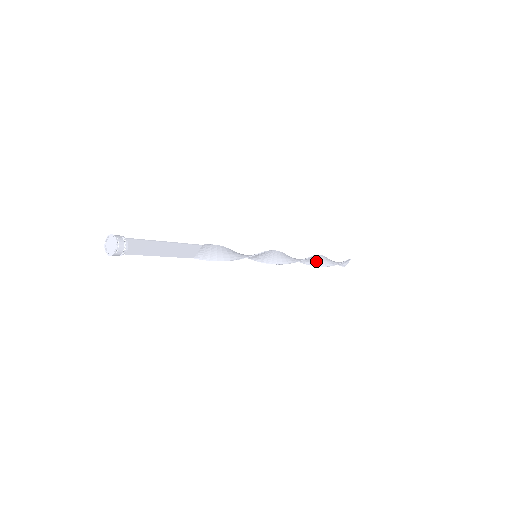
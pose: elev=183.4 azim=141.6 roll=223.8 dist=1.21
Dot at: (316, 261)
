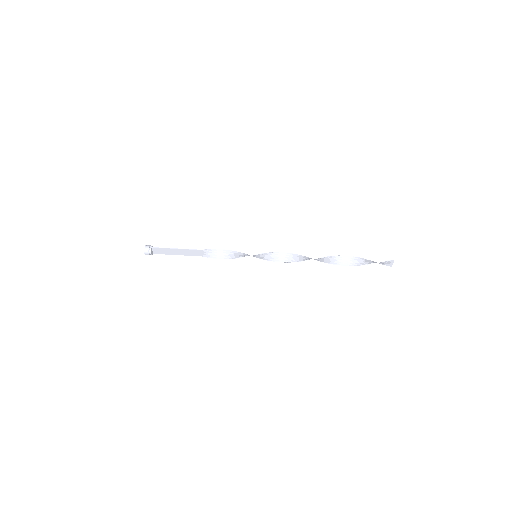
Dot at: (336, 261)
